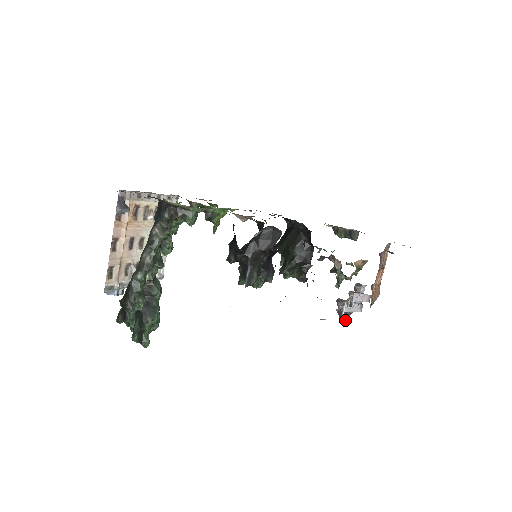
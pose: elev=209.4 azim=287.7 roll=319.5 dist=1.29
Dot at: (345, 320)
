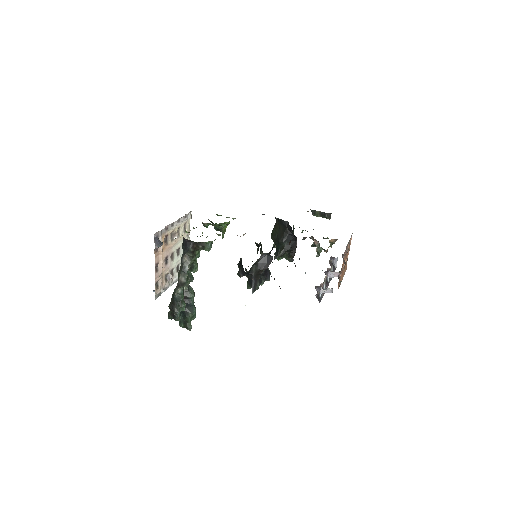
Dot at: occluded
